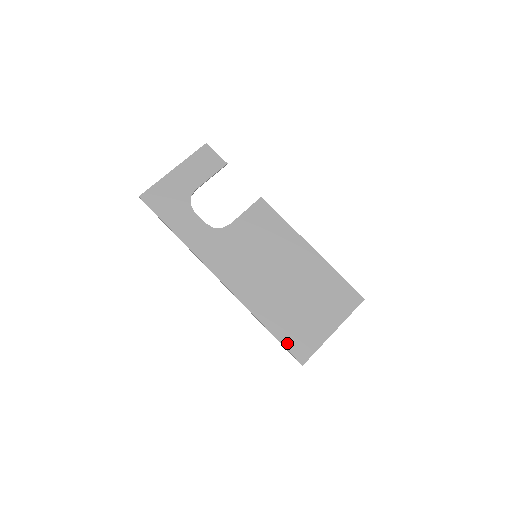
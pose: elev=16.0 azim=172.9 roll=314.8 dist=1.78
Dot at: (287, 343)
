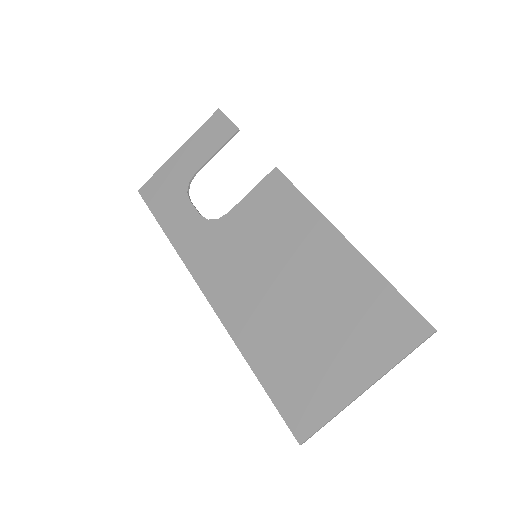
Dot at: (280, 400)
